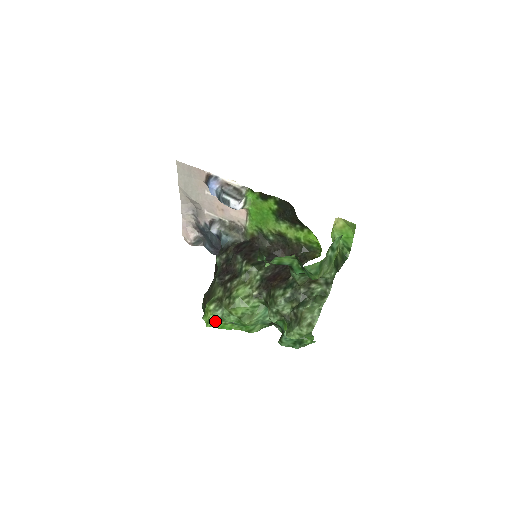
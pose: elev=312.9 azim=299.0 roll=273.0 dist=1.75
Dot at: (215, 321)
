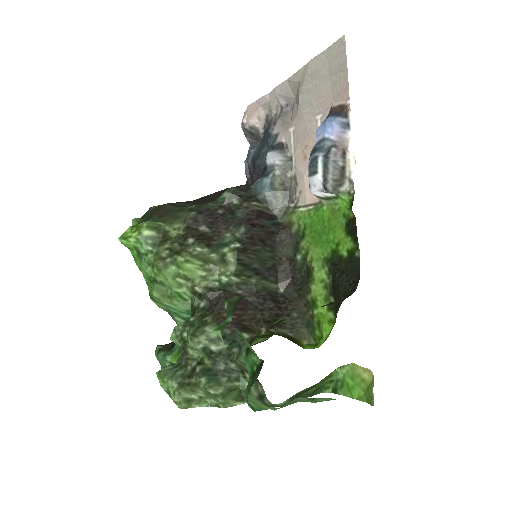
Dot at: (133, 246)
